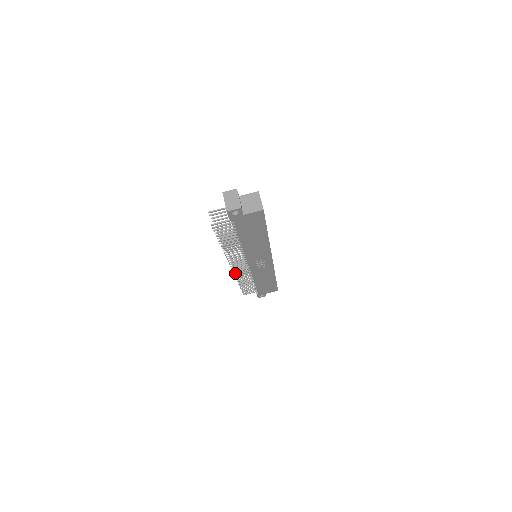
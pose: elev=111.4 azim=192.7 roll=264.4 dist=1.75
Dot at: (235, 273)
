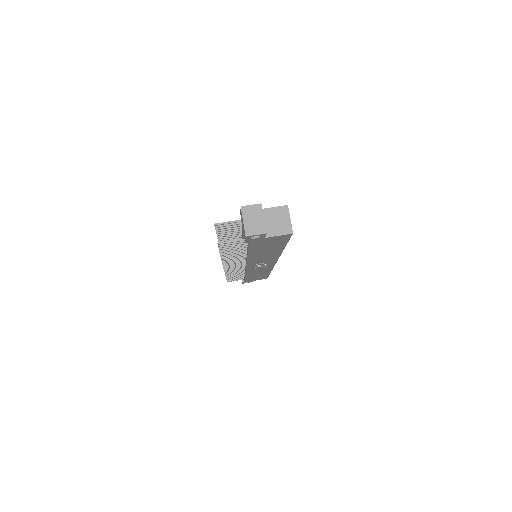
Dot at: (226, 271)
